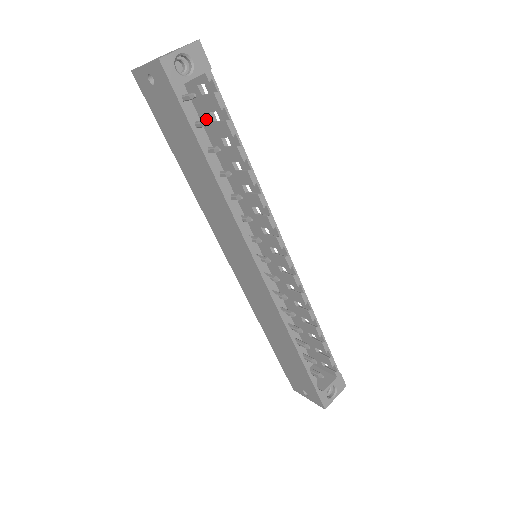
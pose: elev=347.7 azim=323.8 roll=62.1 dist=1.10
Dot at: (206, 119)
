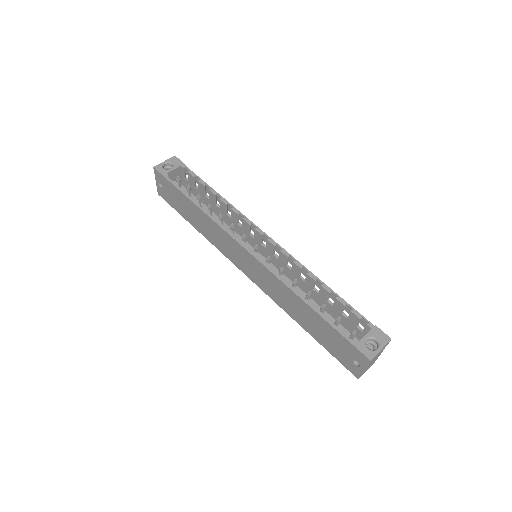
Dot at: (197, 194)
